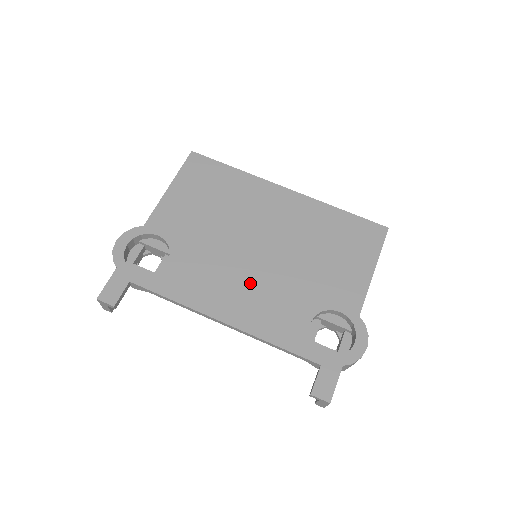
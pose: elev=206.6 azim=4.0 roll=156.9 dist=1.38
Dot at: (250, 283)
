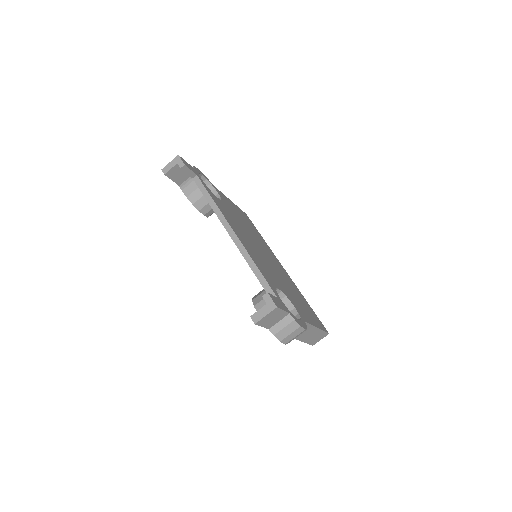
Dot at: (254, 248)
